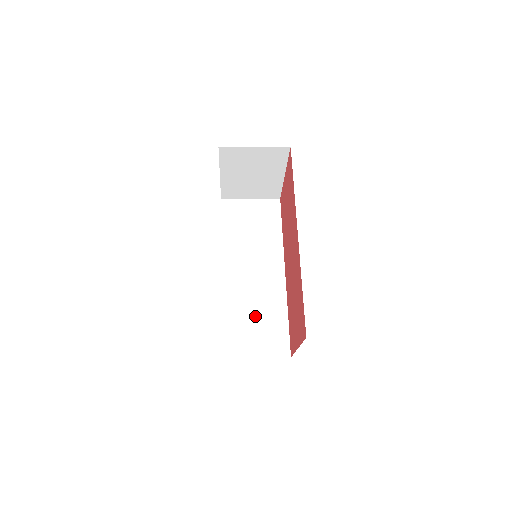
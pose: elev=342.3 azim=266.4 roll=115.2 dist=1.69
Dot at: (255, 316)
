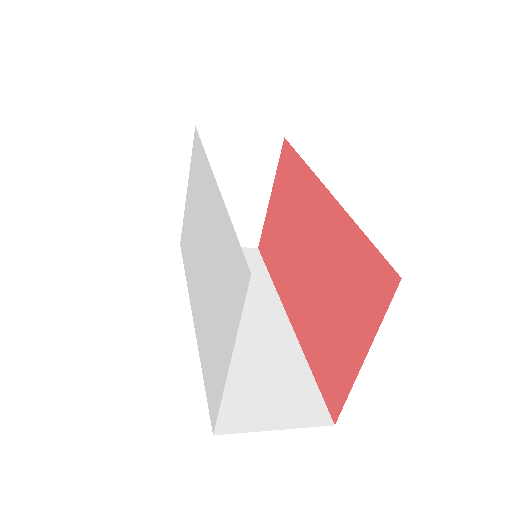
Dot at: (257, 367)
